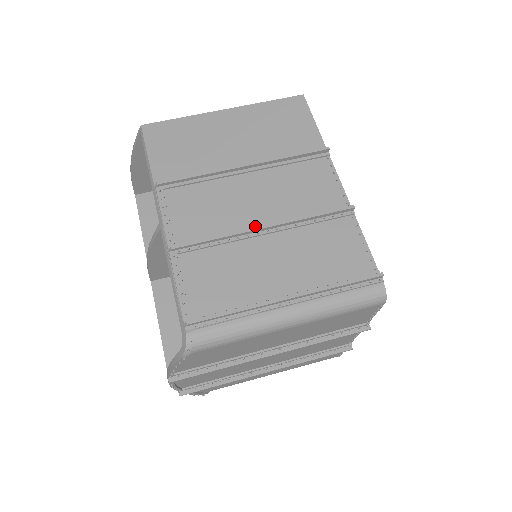
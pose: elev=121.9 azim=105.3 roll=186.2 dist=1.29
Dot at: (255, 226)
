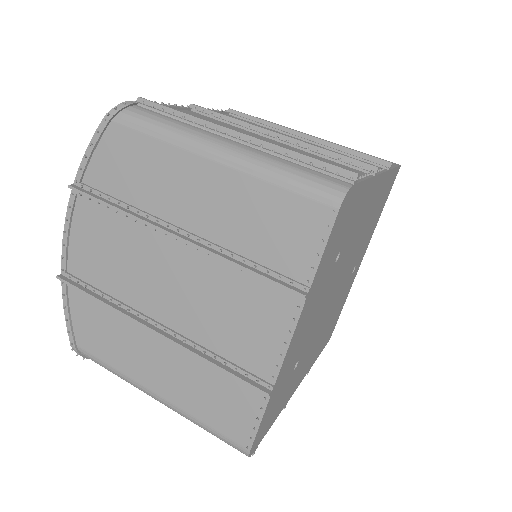
Dot at: (271, 133)
